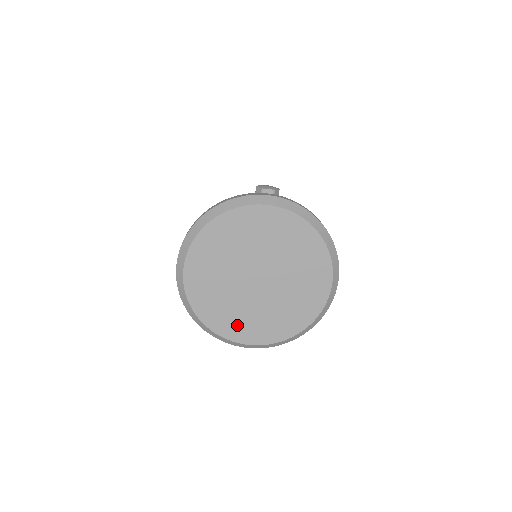
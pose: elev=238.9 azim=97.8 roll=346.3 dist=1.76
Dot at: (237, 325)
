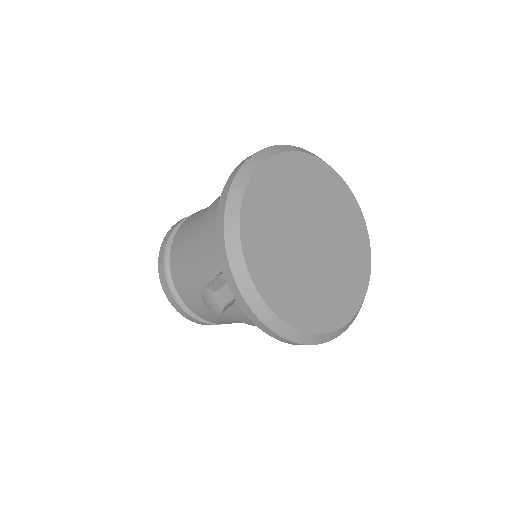
Dot at: (264, 255)
